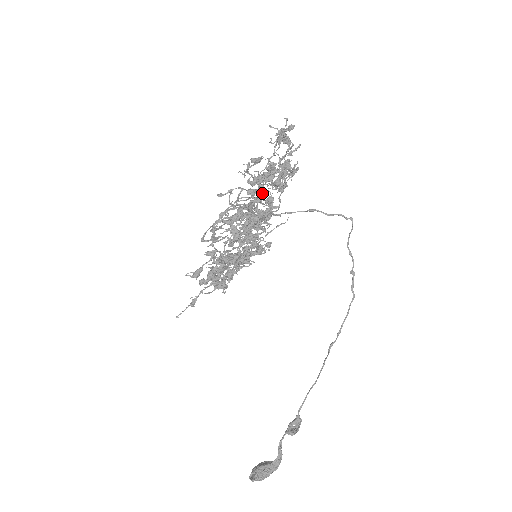
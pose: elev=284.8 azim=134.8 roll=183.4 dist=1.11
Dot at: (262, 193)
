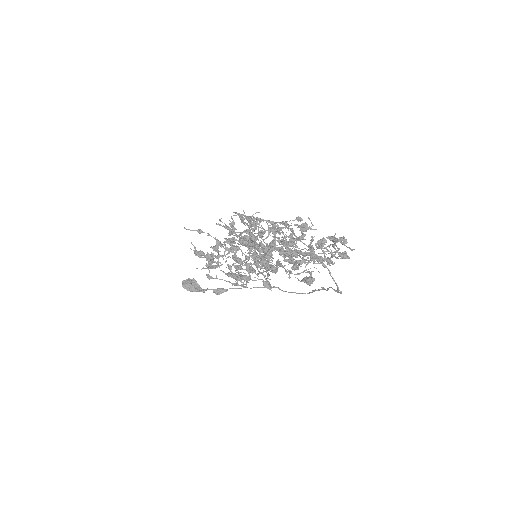
Dot at: (285, 254)
